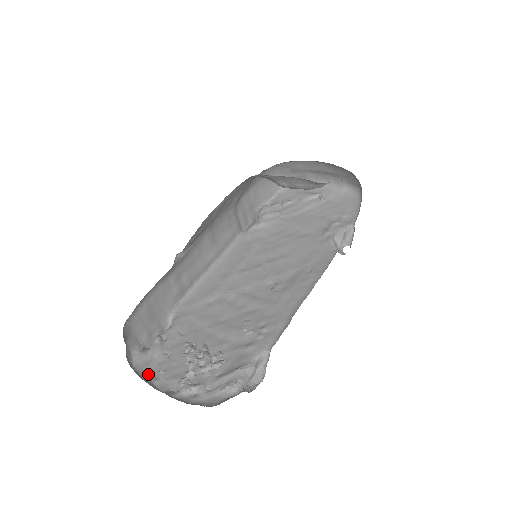
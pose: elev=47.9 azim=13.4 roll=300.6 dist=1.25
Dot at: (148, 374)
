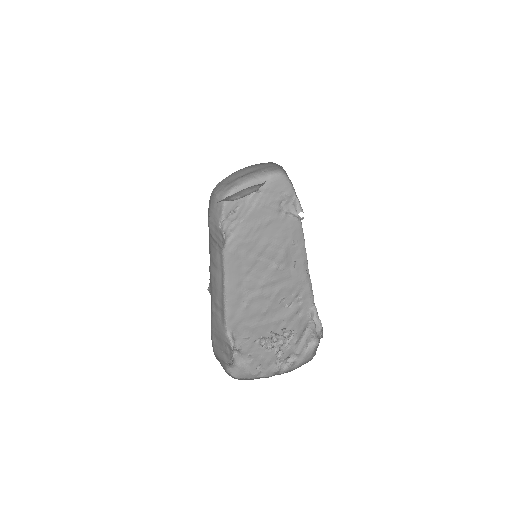
Dot at: (251, 375)
